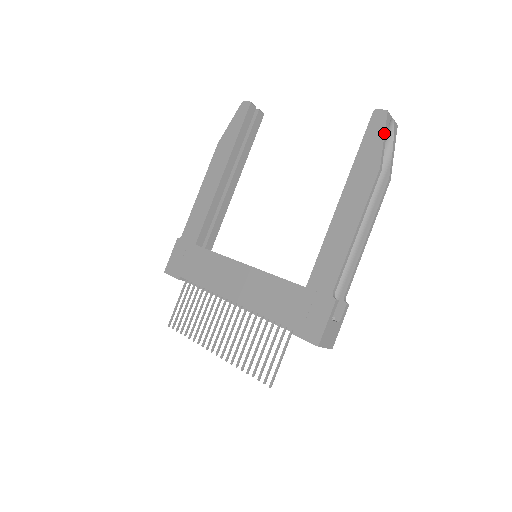
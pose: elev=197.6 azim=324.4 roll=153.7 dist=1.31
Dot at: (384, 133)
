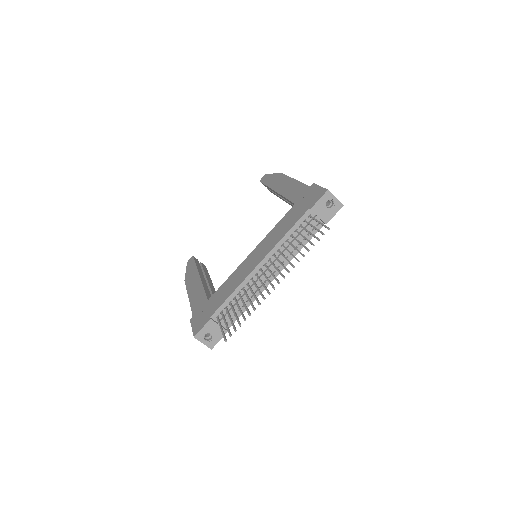
Dot at: (271, 174)
